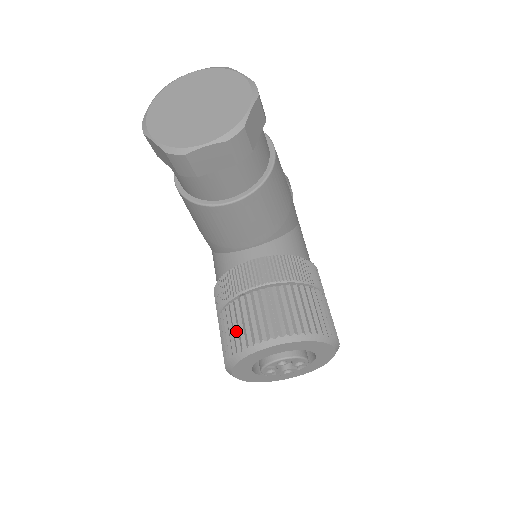
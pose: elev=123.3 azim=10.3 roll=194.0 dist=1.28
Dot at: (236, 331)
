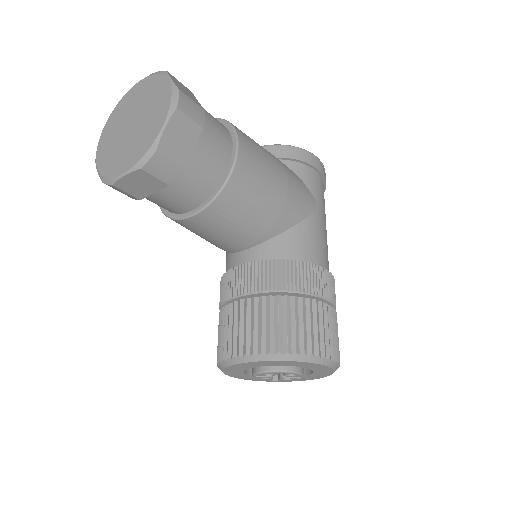
Dot at: (220, 340)
